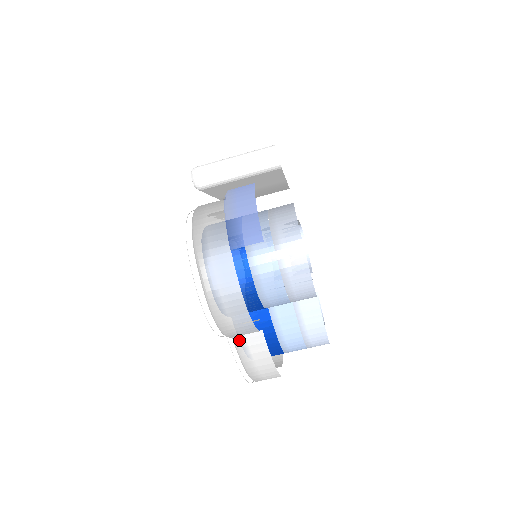
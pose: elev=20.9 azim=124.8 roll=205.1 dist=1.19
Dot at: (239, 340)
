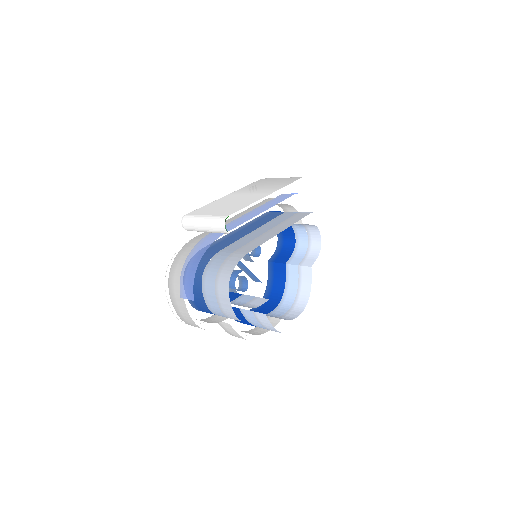
Dot at: (219, 323)
